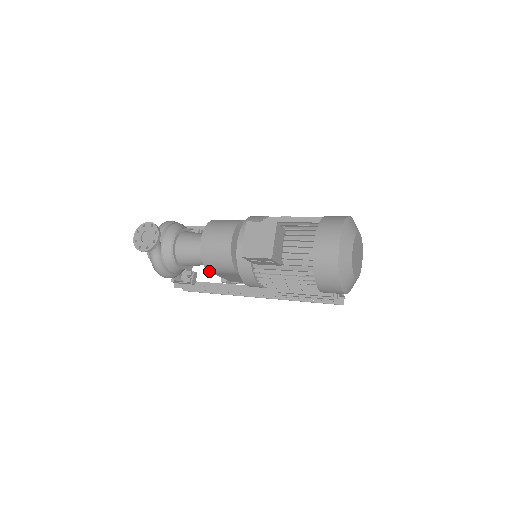
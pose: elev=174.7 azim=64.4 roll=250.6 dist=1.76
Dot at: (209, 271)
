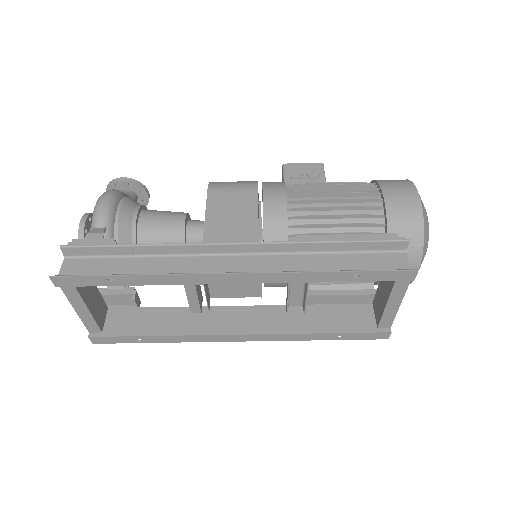
Dot at: (209, 189)
